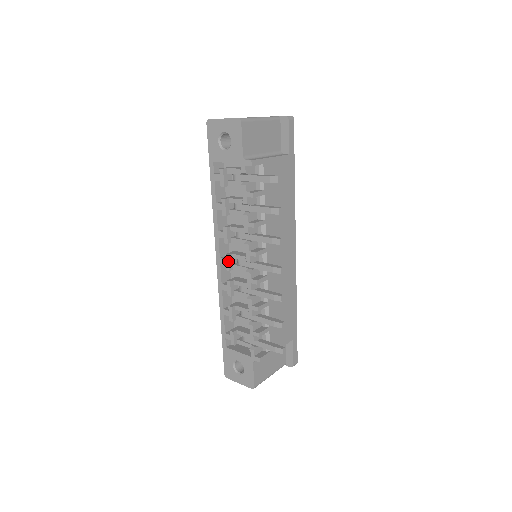
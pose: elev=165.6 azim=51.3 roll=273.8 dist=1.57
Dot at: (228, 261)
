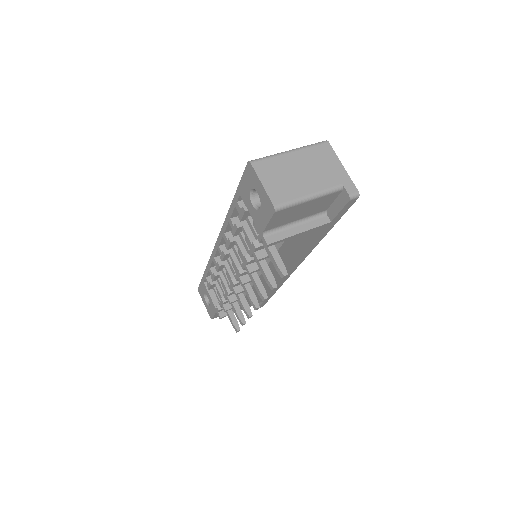
Dot at: (223, 257)
